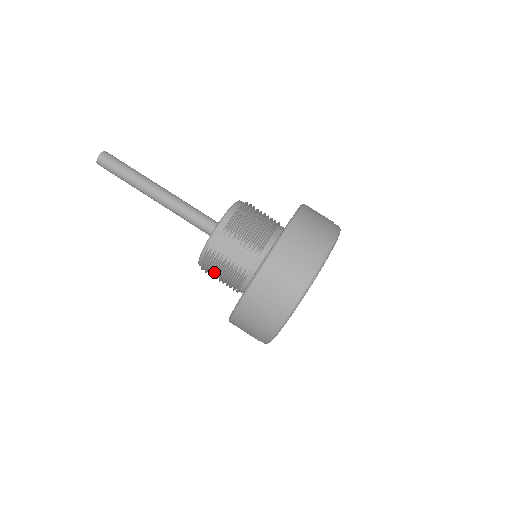
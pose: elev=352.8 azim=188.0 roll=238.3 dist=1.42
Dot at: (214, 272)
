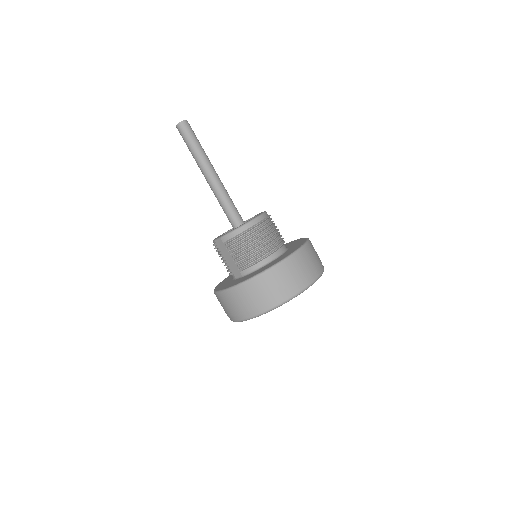
Dot at: occluded
